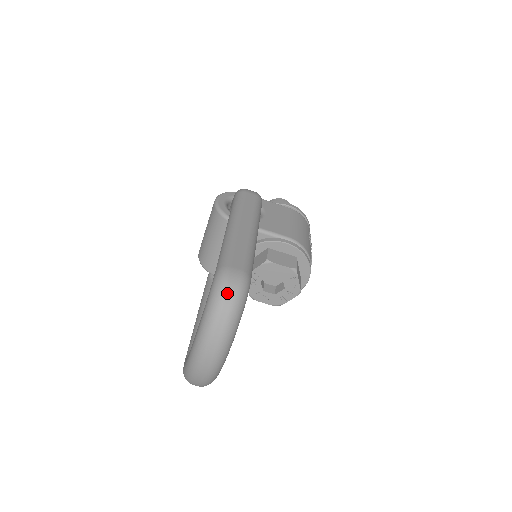
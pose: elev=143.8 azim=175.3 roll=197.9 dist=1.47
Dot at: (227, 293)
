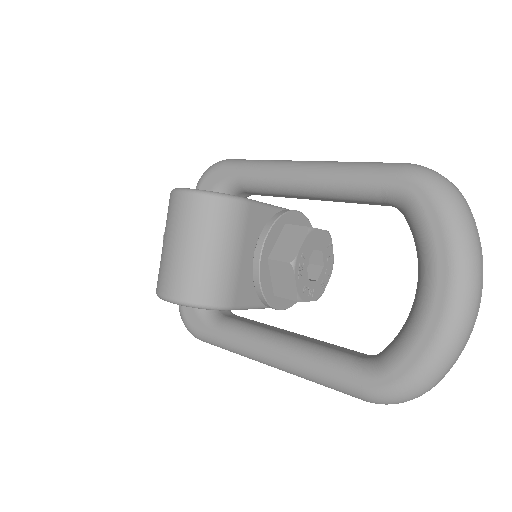
Dot at: (448, 180)
